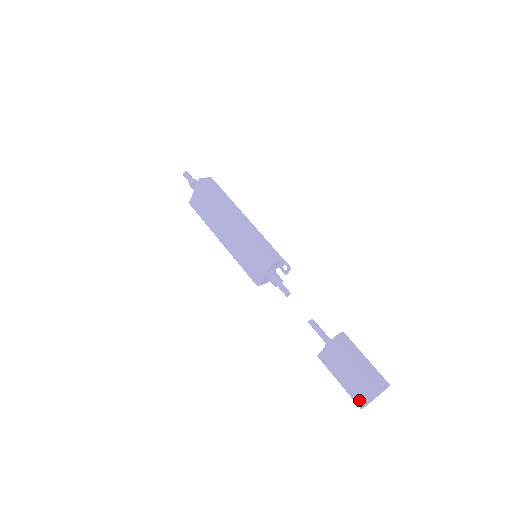
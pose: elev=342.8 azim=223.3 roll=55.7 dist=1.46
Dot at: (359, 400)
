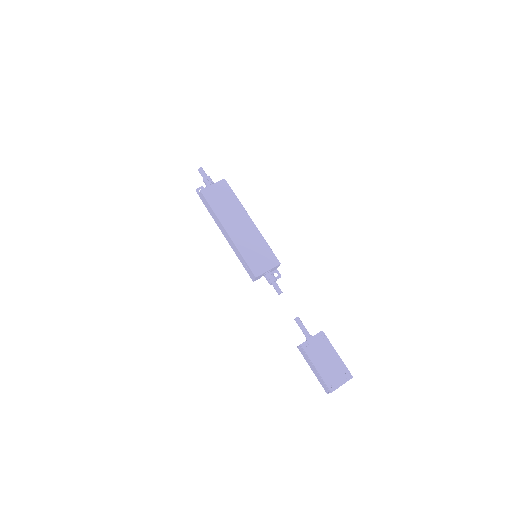
Dot at: (331, 384)
